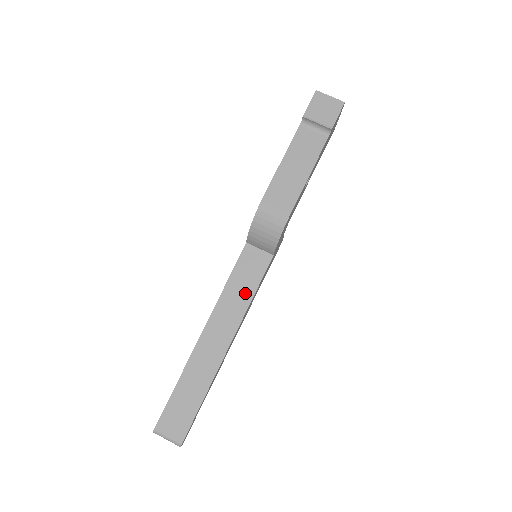
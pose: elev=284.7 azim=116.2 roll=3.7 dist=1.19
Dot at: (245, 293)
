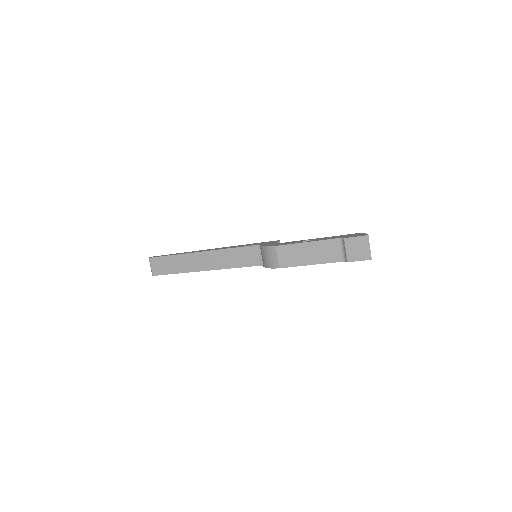
Dot at: (235, 262)
